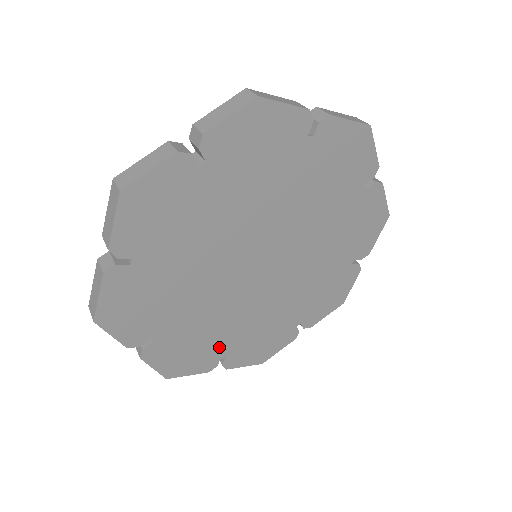
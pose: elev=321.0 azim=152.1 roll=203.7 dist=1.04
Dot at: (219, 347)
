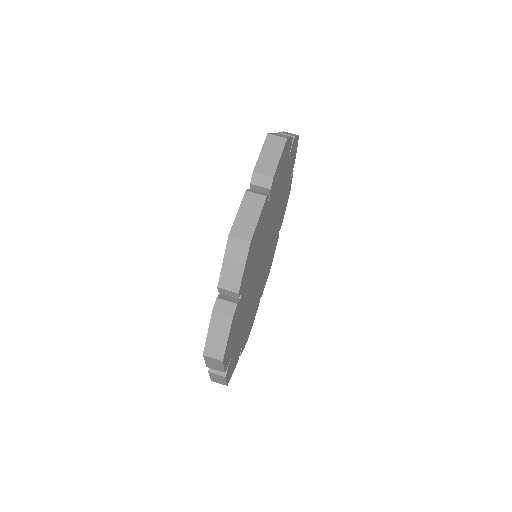
Dot at: occluded
